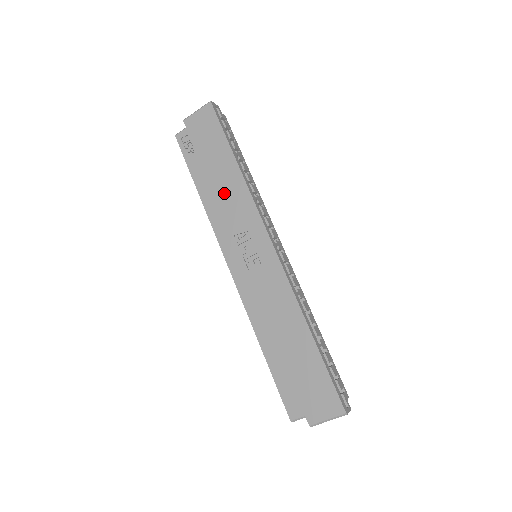
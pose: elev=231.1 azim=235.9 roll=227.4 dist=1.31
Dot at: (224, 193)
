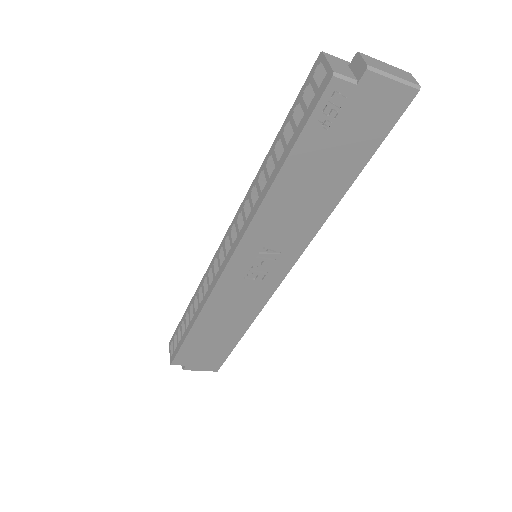
Dot at: (301, 205)
